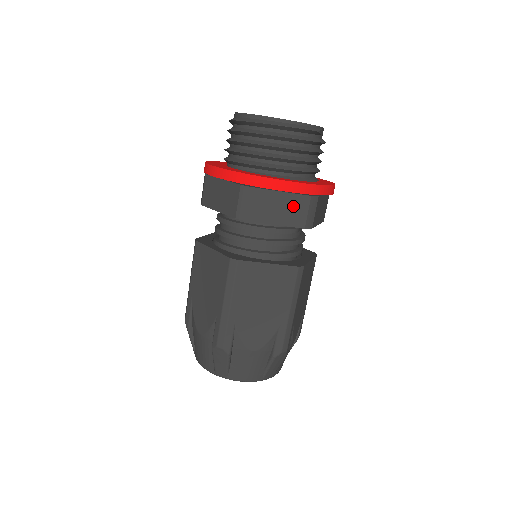
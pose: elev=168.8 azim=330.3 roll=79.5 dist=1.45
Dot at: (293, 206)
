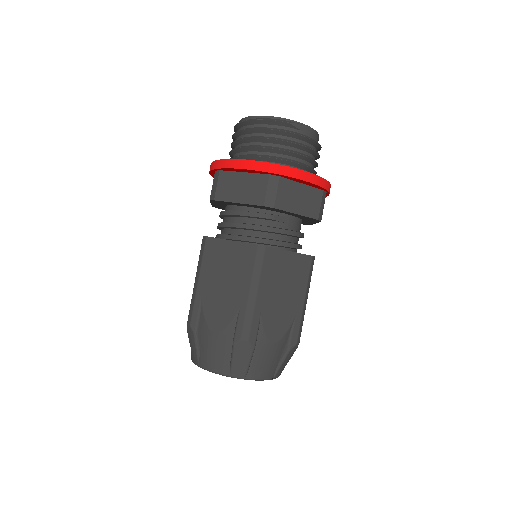
Dot at: (253, 185)
